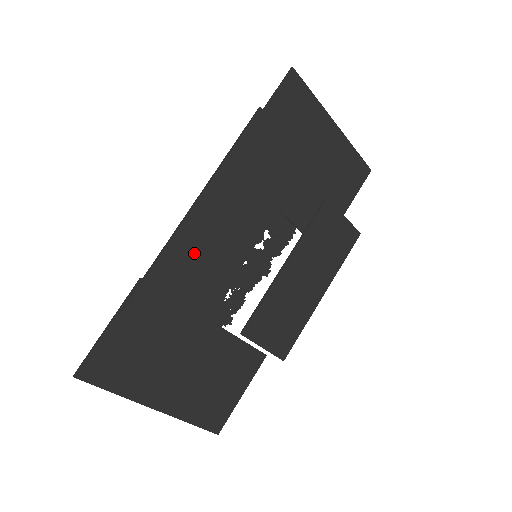
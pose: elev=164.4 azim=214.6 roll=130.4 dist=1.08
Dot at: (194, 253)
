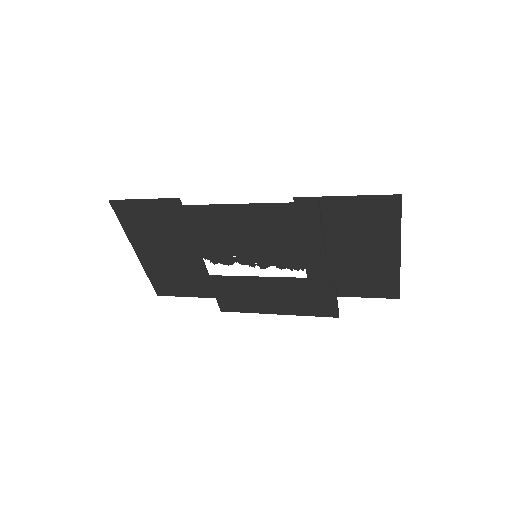
Dot at: (204, 224)
